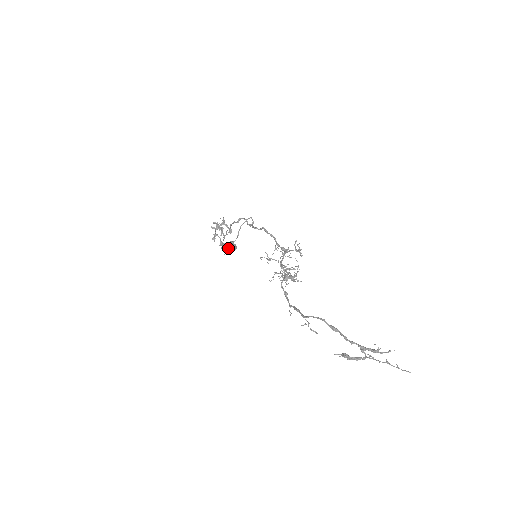
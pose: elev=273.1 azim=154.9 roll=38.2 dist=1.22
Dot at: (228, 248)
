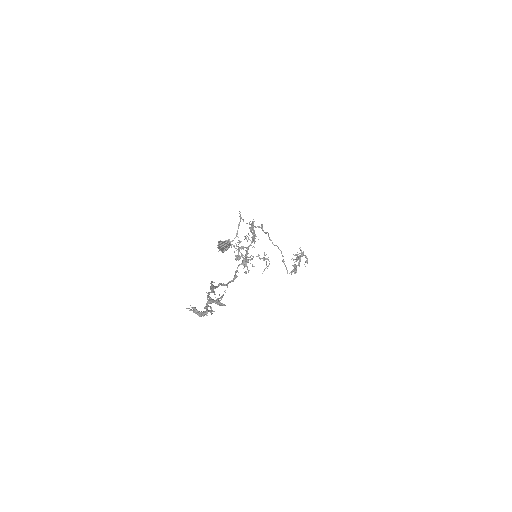
Dot at: (220, 245)
